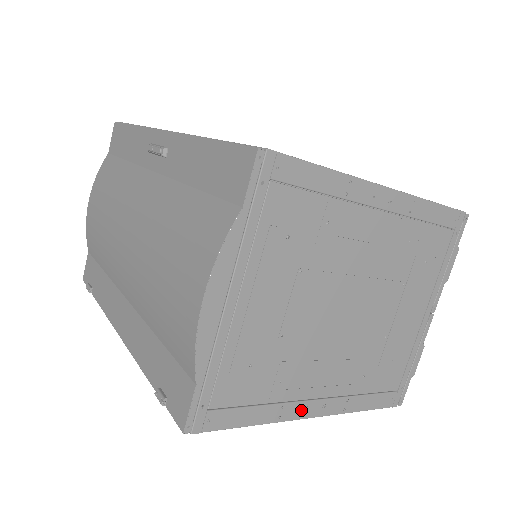
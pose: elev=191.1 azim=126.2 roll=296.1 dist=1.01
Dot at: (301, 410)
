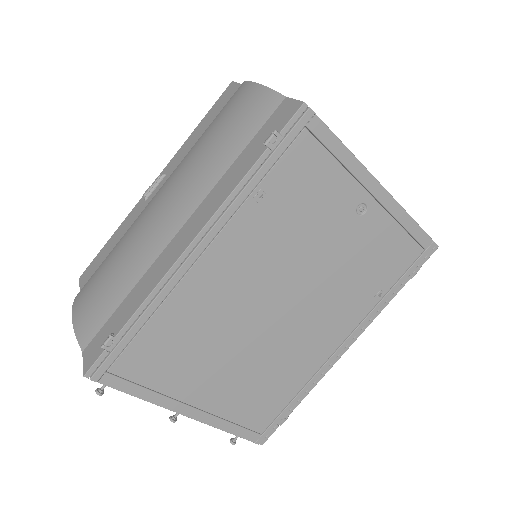
Dot at: occluded
